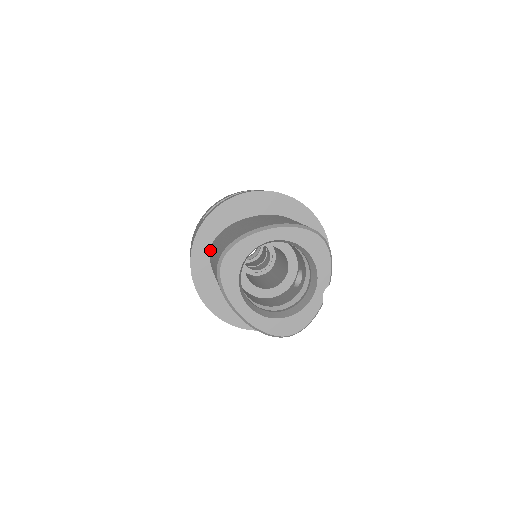
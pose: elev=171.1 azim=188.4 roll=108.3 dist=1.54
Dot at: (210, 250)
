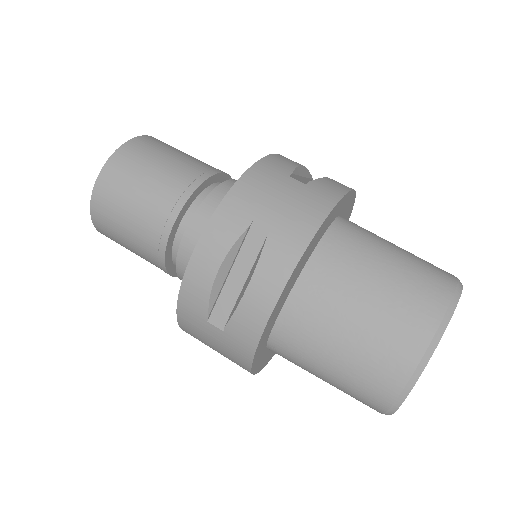
Dot at: (269, 349)
